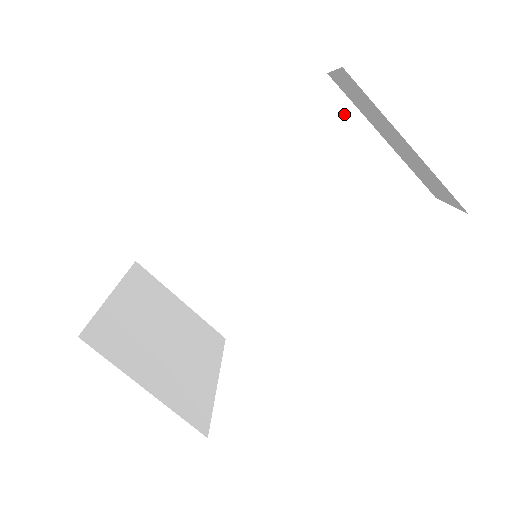
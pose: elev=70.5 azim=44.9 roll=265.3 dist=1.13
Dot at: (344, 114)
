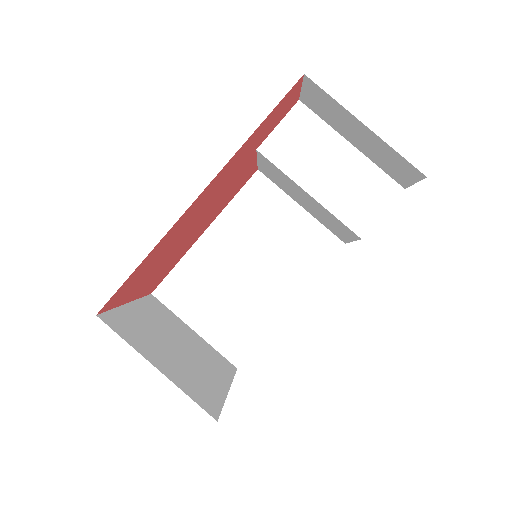
Dot at: (317, 128)
